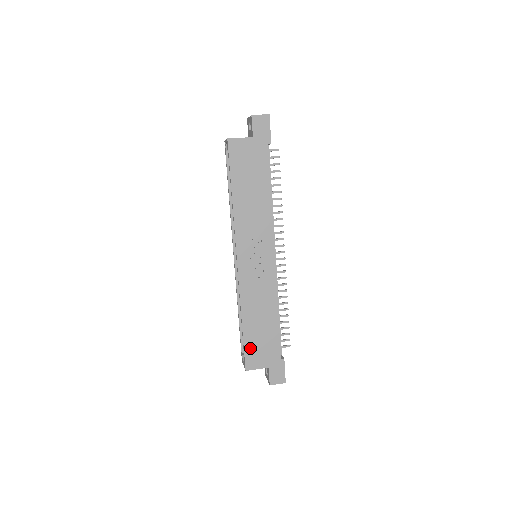
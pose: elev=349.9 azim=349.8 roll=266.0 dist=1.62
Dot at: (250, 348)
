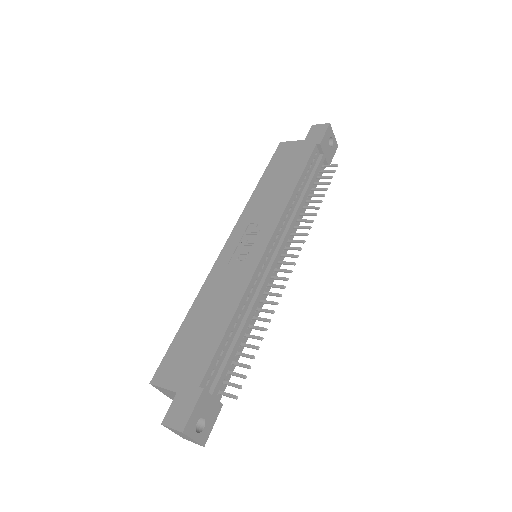
Dot at: (175, 352)
